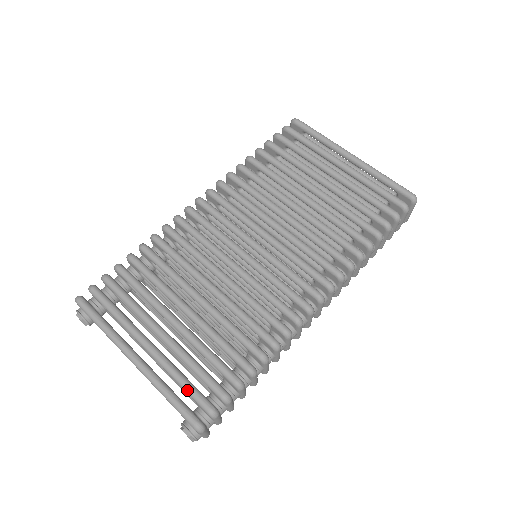
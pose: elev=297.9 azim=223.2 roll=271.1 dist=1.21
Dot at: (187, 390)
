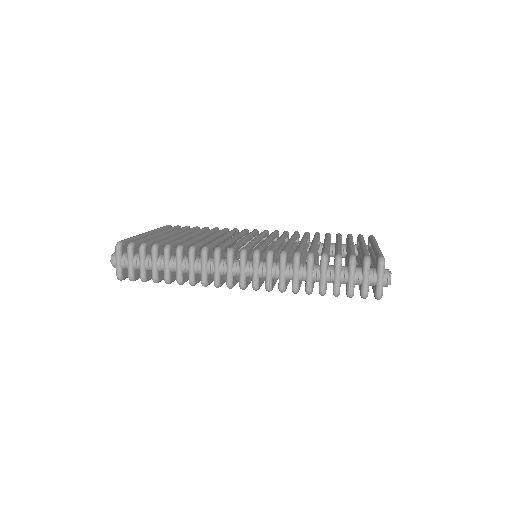
Dot at: (139, 239)
